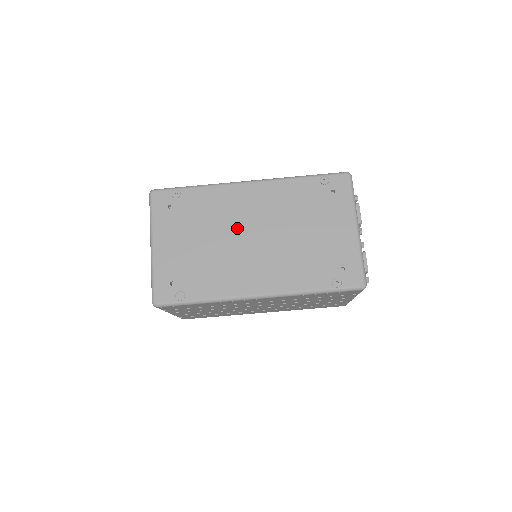
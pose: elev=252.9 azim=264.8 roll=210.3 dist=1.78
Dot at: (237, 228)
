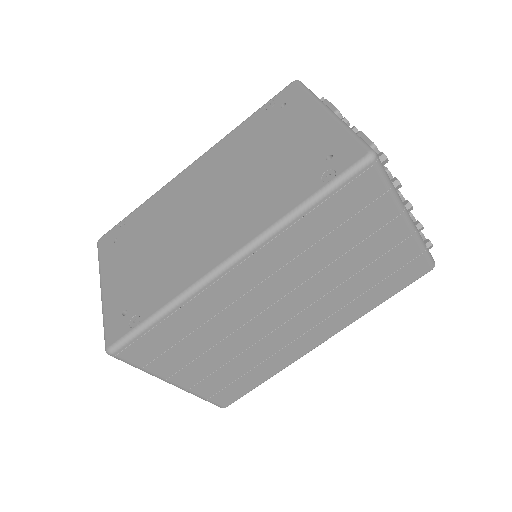
Dot at: (187, 210)
